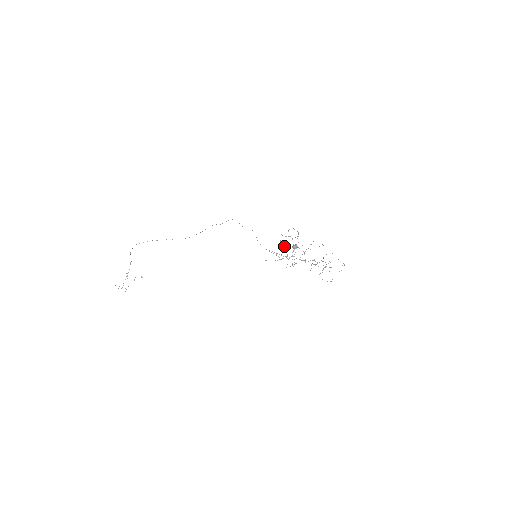
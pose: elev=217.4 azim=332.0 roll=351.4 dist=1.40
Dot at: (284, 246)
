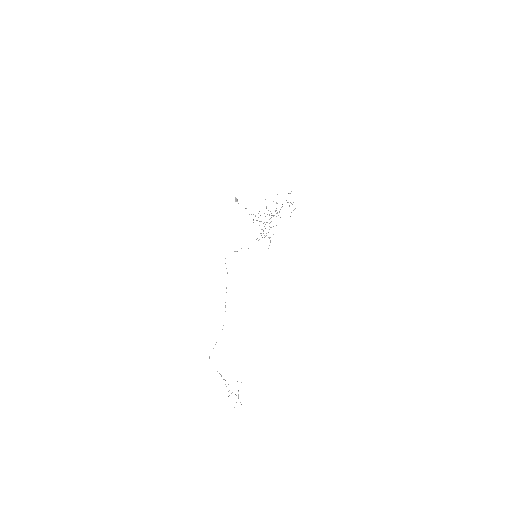
Dot at: occluded
